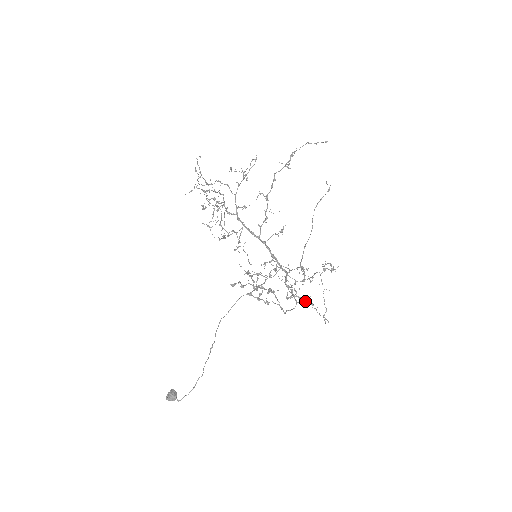
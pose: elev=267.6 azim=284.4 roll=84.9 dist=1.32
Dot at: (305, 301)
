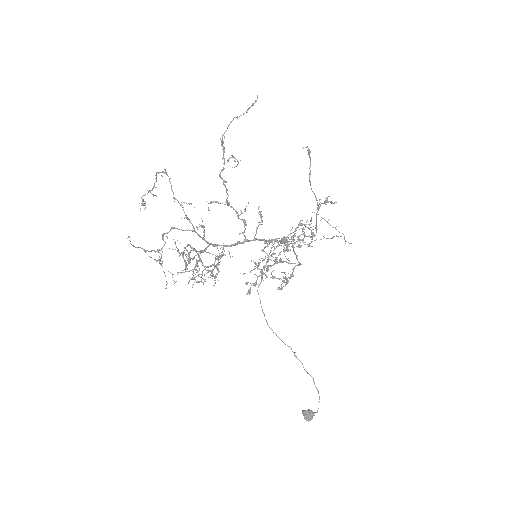
Dot at: occluded
